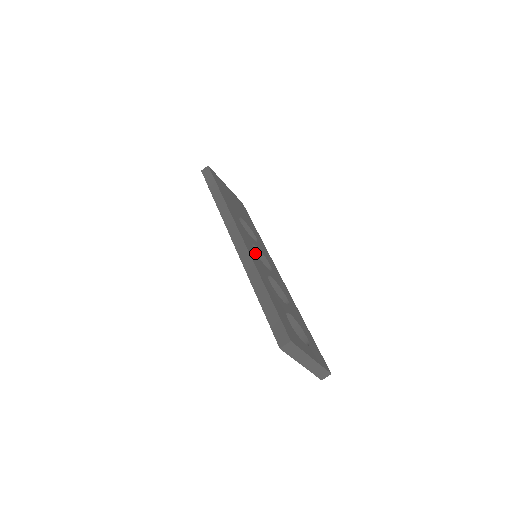
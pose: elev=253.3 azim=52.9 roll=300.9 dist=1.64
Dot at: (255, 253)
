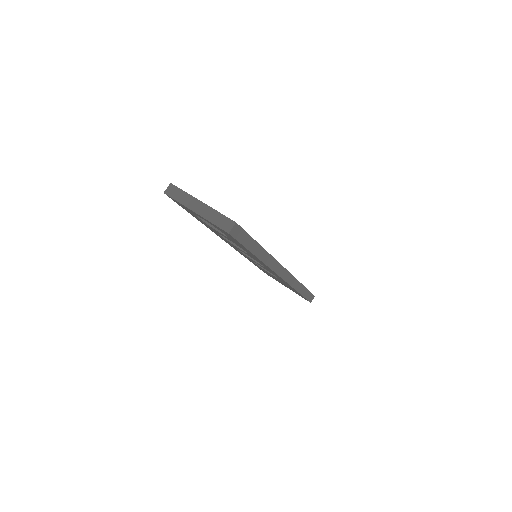
Dot at: occluded
